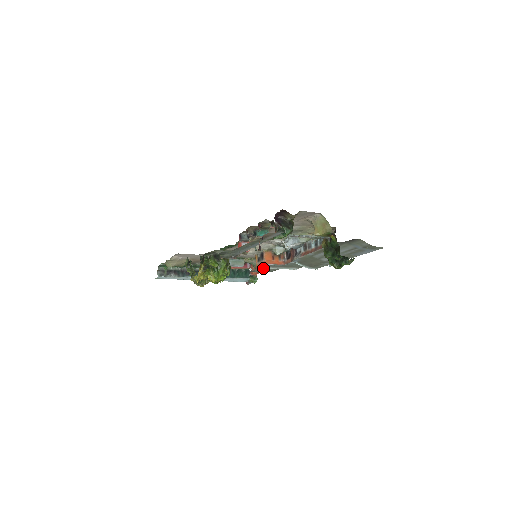
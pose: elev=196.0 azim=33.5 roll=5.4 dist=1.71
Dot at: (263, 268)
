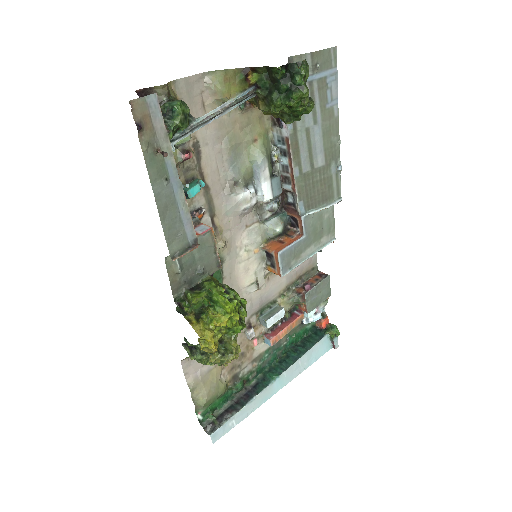
Dot at: (309, 290)
